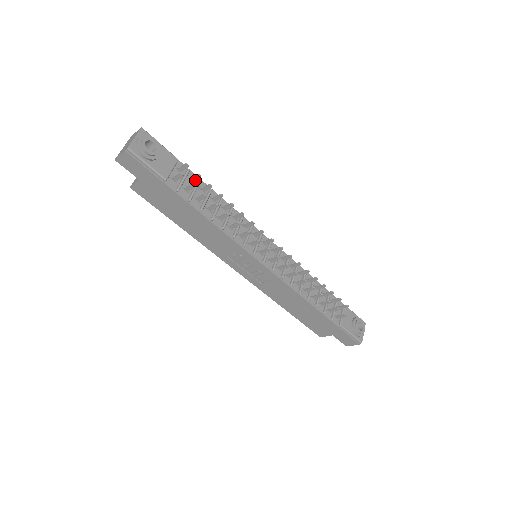
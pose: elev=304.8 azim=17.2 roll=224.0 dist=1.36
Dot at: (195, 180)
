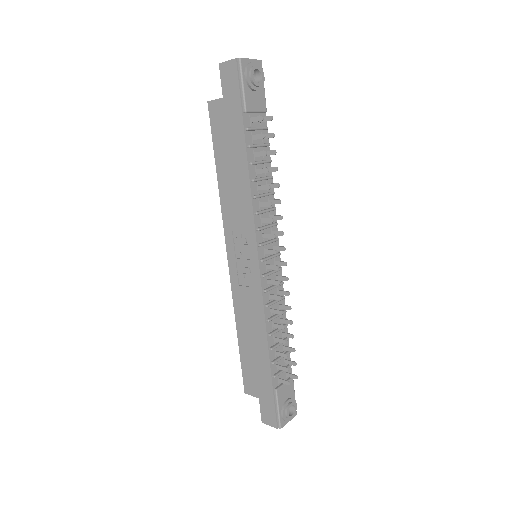
Dot at: (266, 138)
